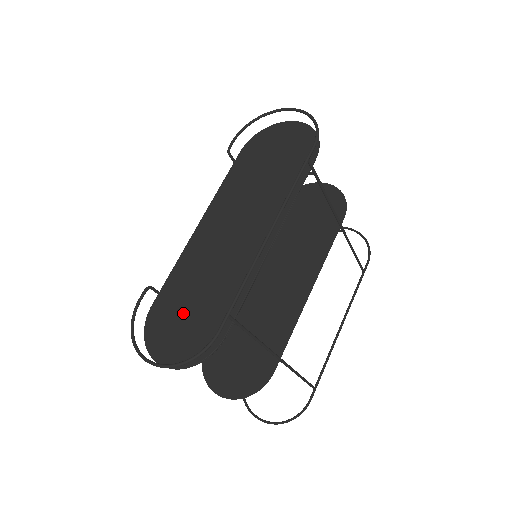
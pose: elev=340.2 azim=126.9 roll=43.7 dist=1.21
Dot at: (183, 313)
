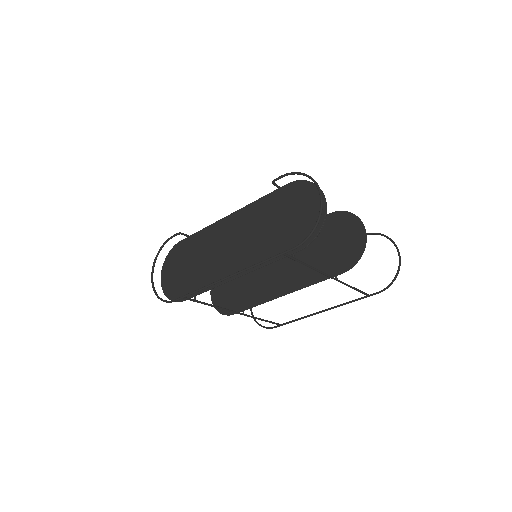
Dot at: (183, 265)
